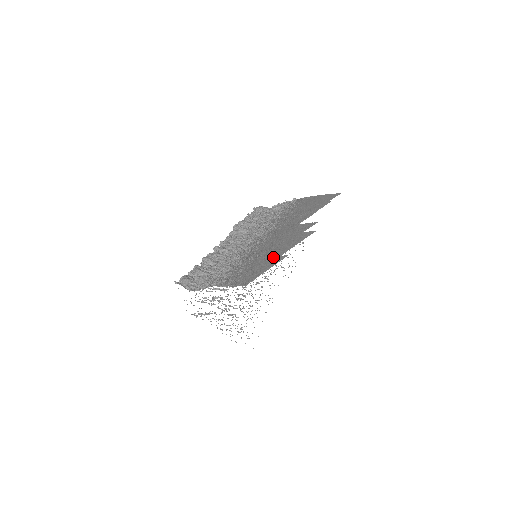
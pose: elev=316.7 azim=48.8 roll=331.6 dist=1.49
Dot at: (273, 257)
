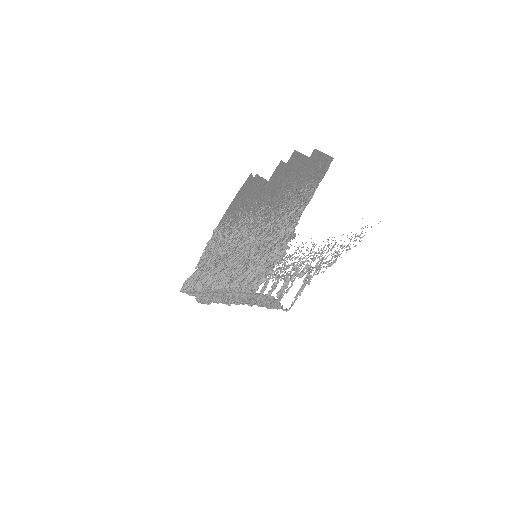
Dot at: (305, 164)
